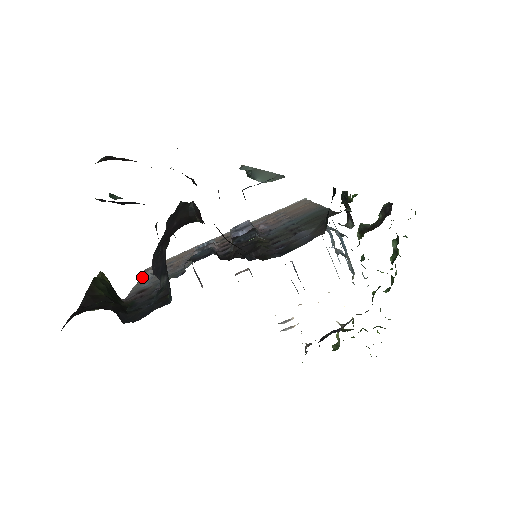
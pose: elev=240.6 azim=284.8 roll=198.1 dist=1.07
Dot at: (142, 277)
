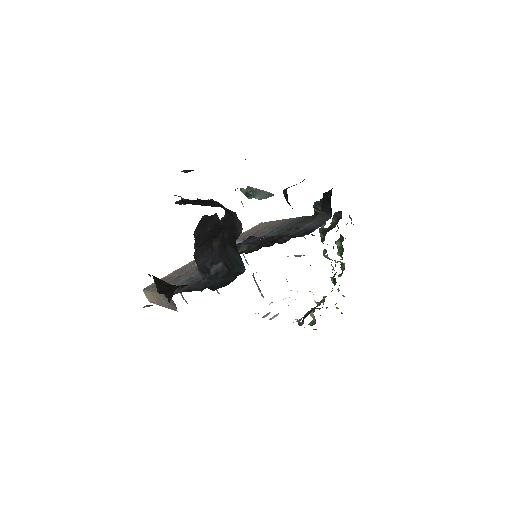
Dot at: (155, 289)
